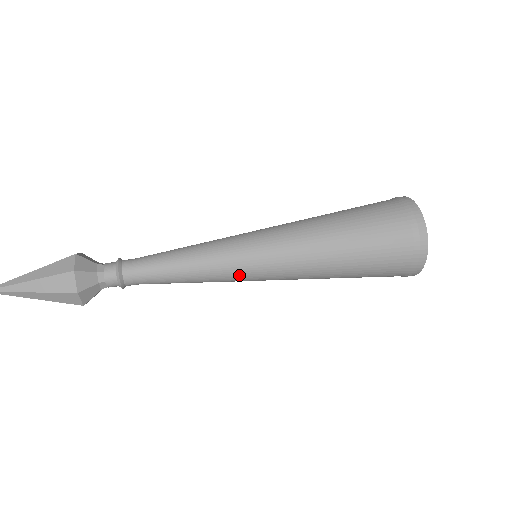
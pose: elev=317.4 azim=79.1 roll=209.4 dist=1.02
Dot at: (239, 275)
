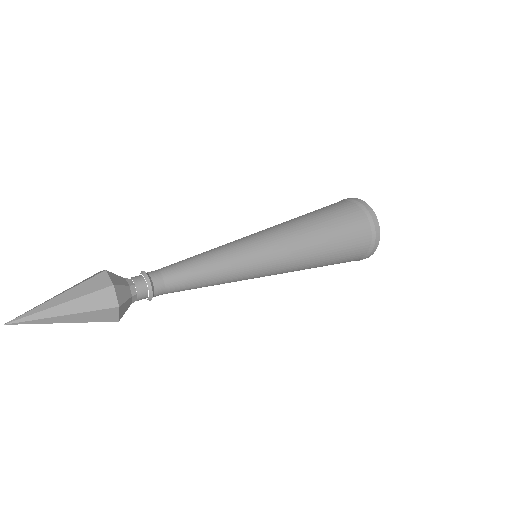
Dot at: (251, 257)
